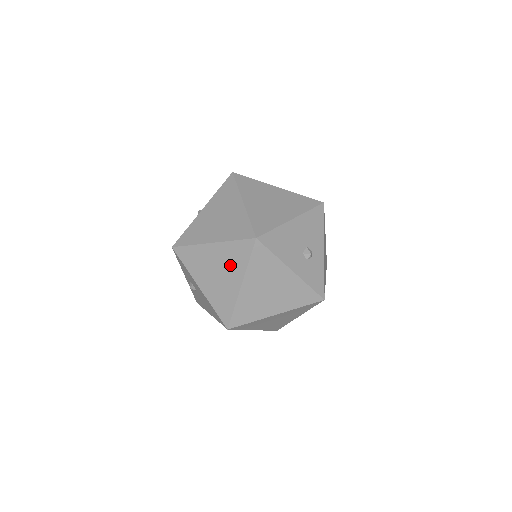
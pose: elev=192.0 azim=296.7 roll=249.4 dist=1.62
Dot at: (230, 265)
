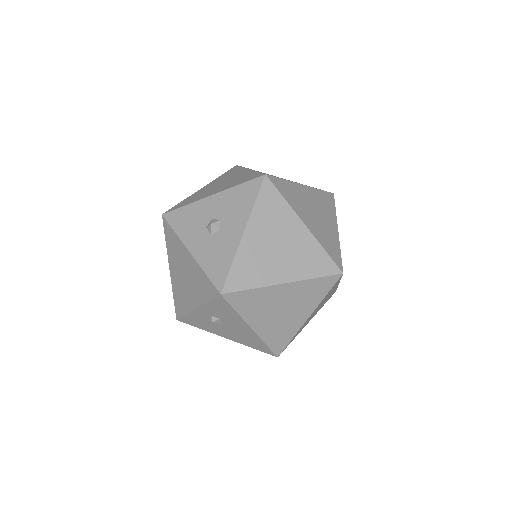
Dot at: (302, 301)
